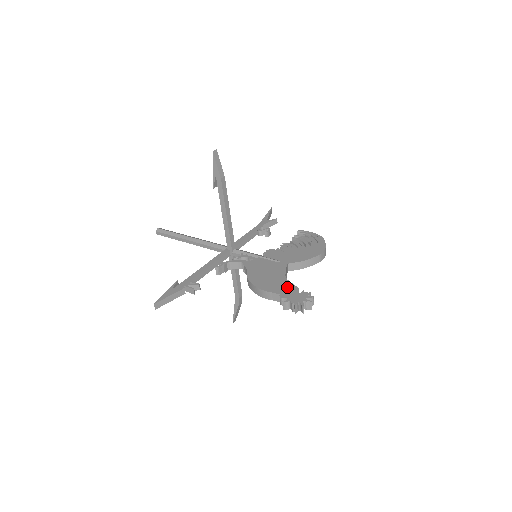
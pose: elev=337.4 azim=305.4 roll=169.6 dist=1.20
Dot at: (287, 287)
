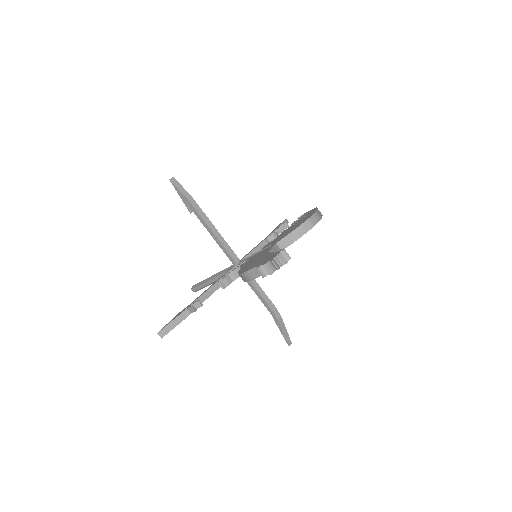
Dot at: (265, 257)
